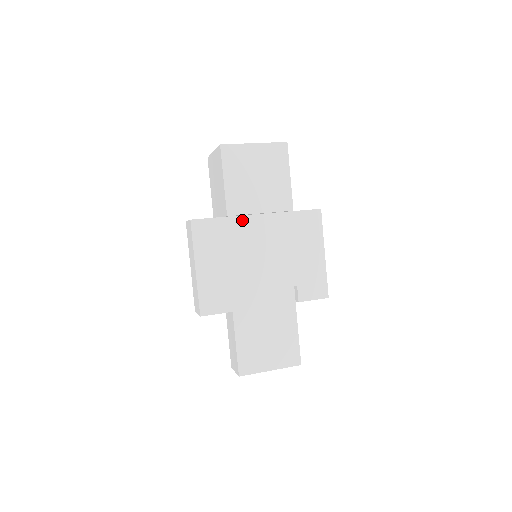
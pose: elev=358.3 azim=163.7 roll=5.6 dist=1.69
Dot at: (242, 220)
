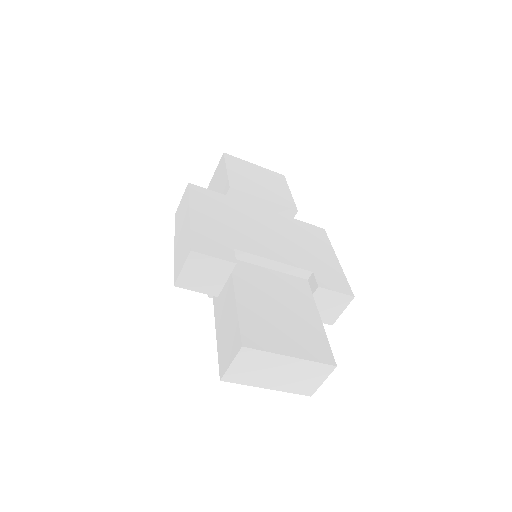
Dot at: (244, 204)
